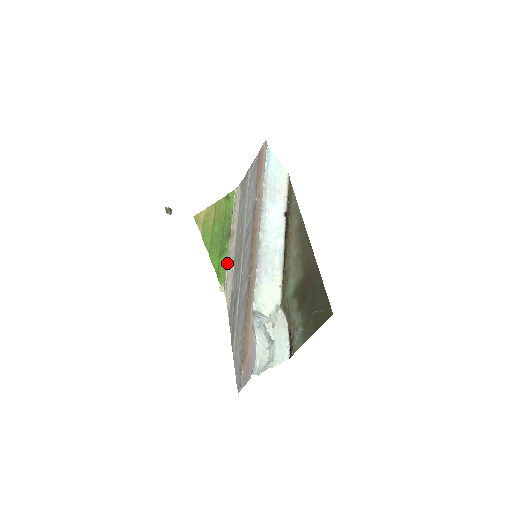
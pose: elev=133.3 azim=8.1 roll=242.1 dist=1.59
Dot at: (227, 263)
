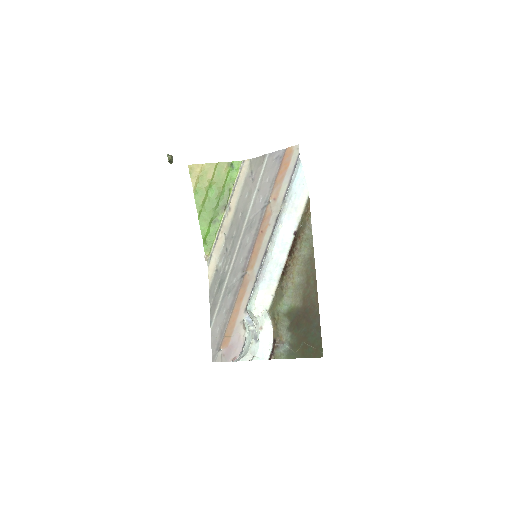
Dot at: (217, 235)
